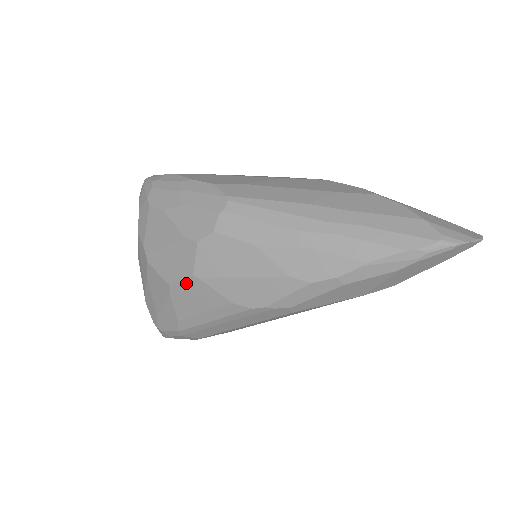
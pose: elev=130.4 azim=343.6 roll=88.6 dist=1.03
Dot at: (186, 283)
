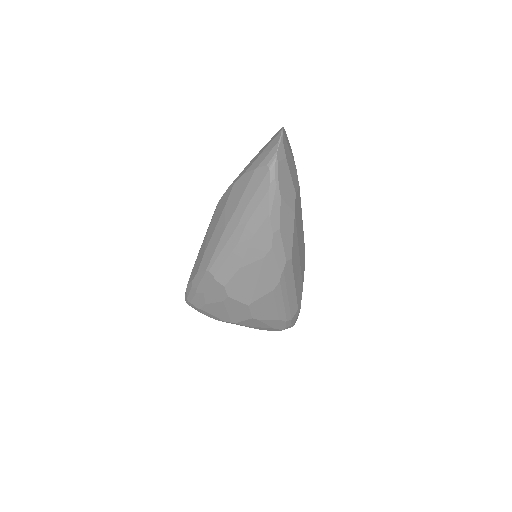
Dot at: (253, 310)
